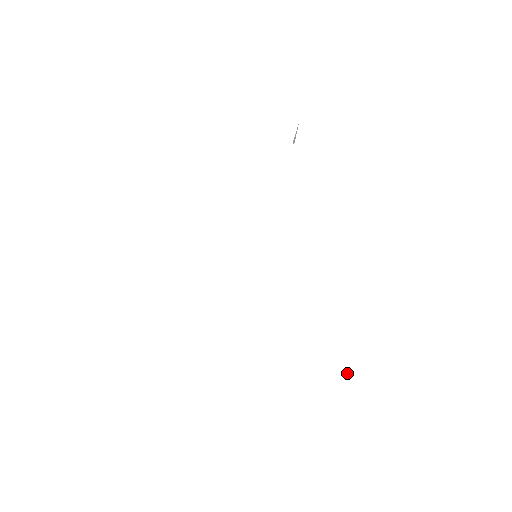
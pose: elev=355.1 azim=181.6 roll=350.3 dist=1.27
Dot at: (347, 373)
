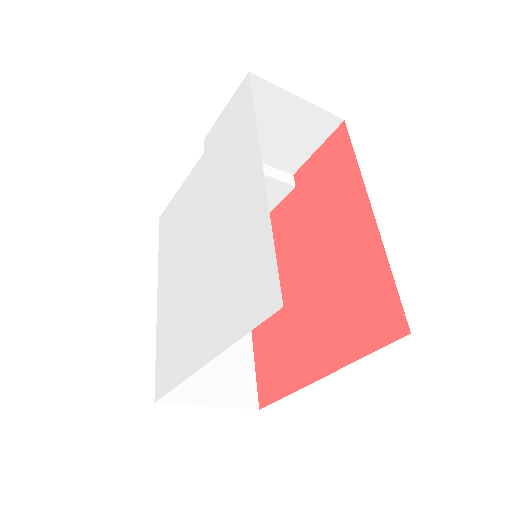
Dot at: (274, 258)
